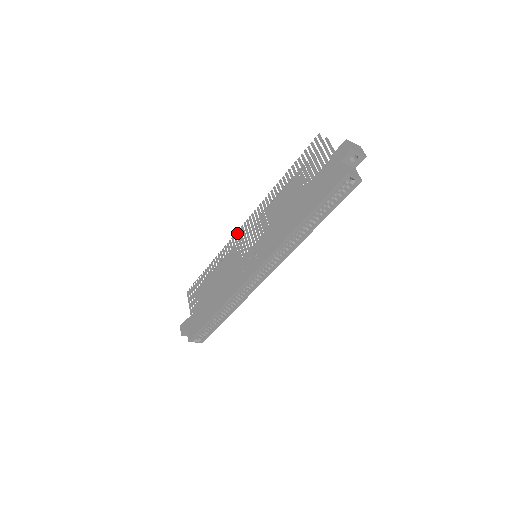
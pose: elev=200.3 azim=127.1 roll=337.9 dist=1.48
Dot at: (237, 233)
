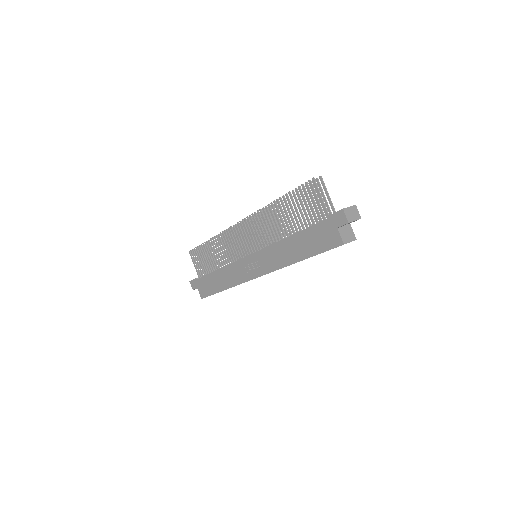
Dot at: (234, 228)
